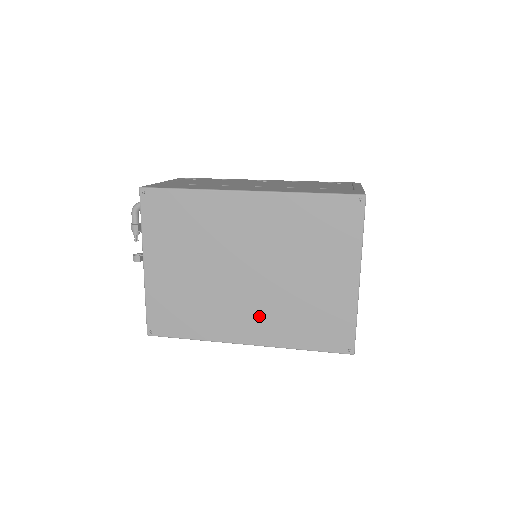
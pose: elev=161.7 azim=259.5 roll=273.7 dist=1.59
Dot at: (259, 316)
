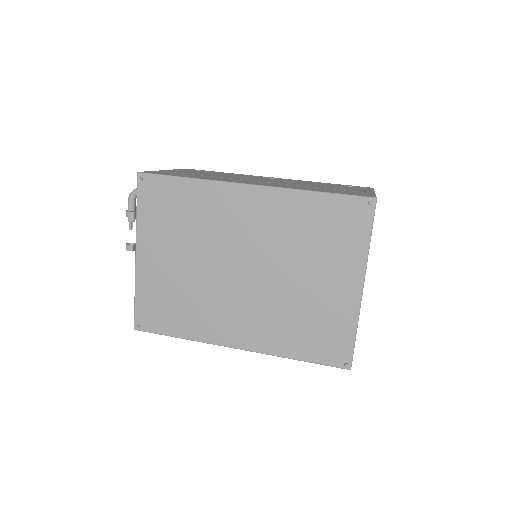
Dot at: (252, 319)
